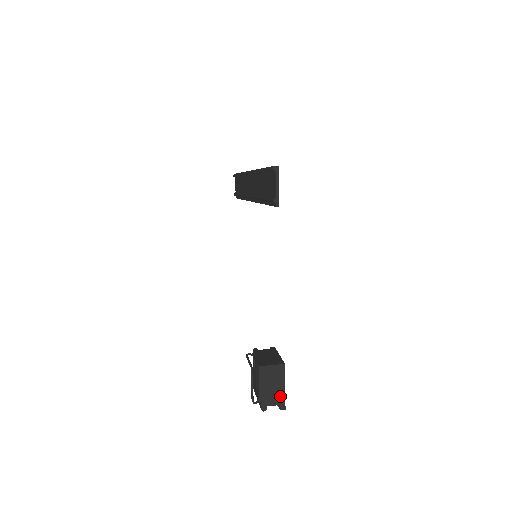
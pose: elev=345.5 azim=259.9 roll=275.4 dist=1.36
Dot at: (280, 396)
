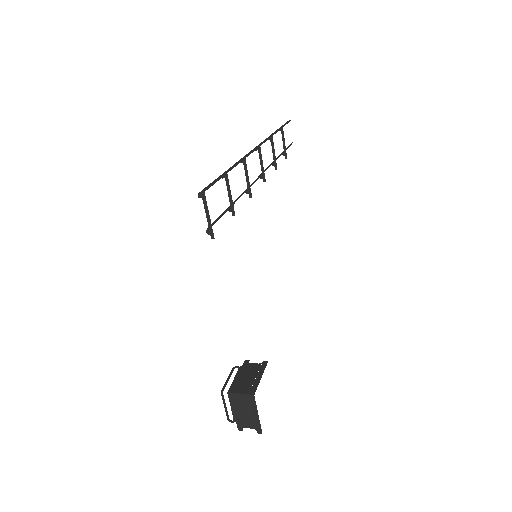
Dot at: (255, 422)
